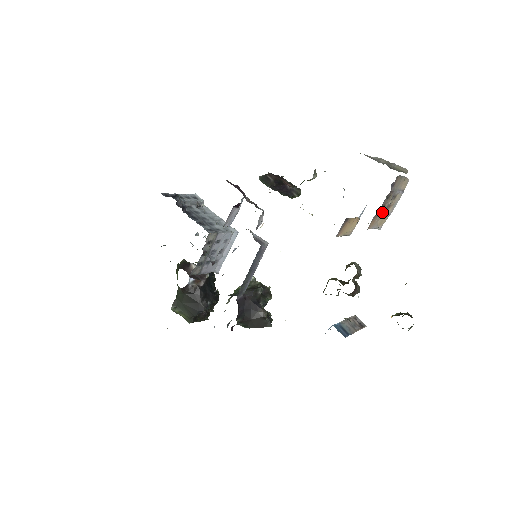
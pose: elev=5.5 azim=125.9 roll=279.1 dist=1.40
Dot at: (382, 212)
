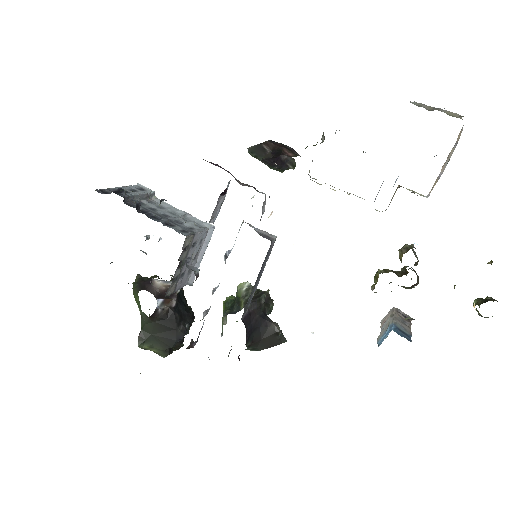
Dot at: occluded
